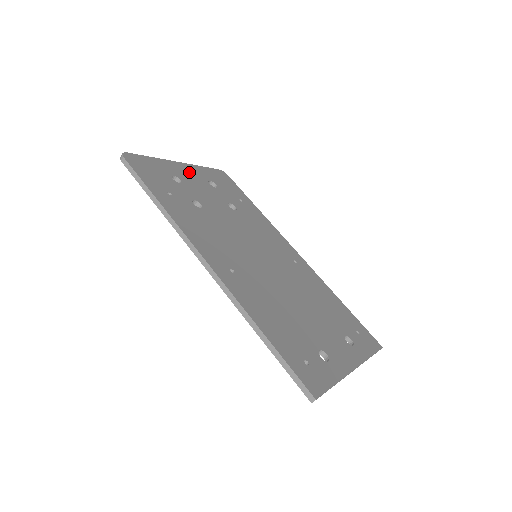
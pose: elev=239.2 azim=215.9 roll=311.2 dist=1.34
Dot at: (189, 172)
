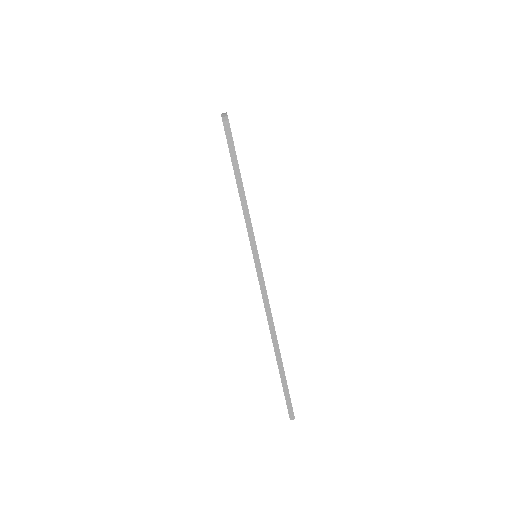
Dot at: occluded
